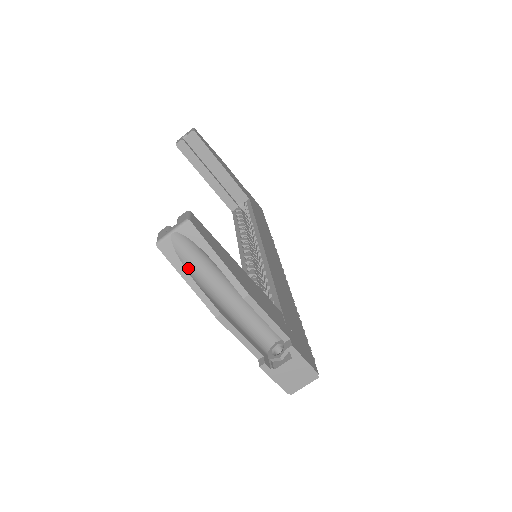
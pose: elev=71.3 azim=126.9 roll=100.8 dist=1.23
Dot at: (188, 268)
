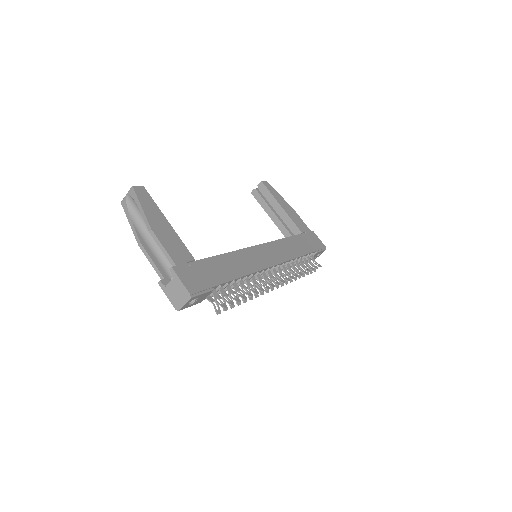
Dot at: (132, 215)
